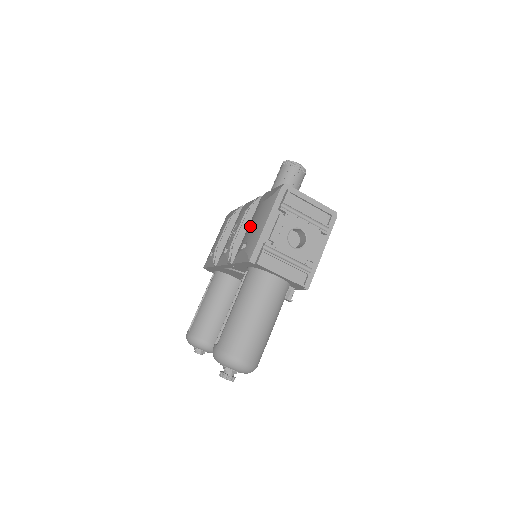
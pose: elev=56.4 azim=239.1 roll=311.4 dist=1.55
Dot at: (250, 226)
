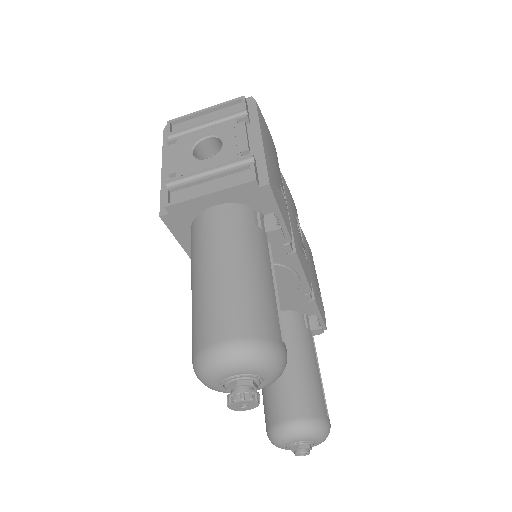
Dot at: occluded
